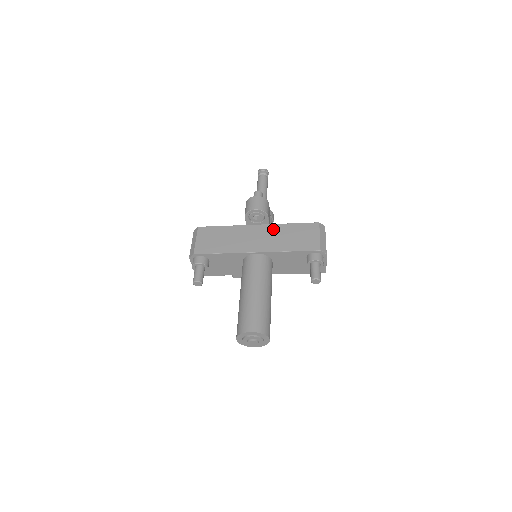
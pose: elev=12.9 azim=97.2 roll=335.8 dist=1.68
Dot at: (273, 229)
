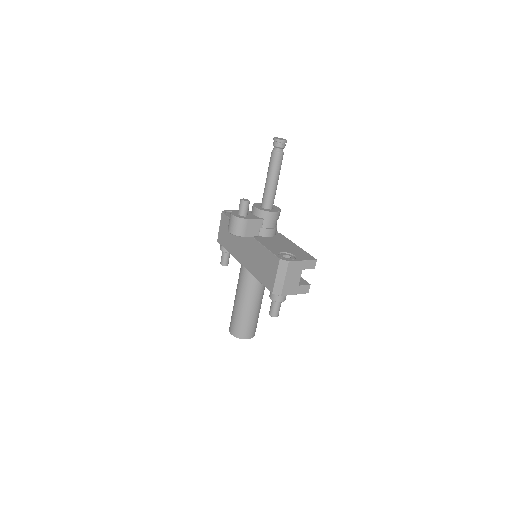
Dot at: (254, 246)
